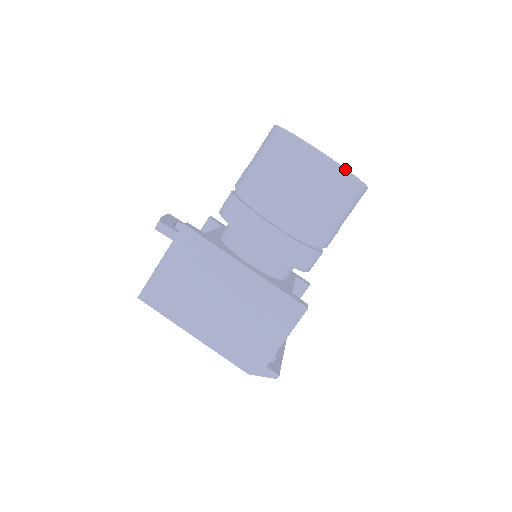
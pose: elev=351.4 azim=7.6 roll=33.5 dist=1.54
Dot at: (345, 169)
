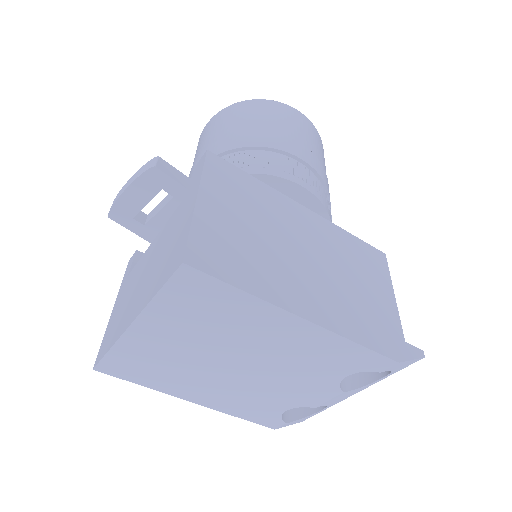
Dot at: (318, 133)
